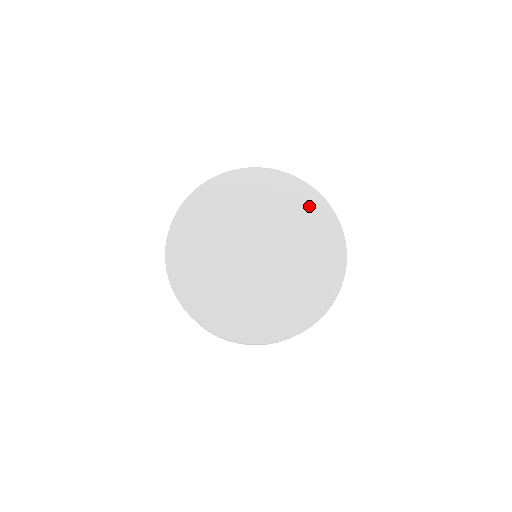
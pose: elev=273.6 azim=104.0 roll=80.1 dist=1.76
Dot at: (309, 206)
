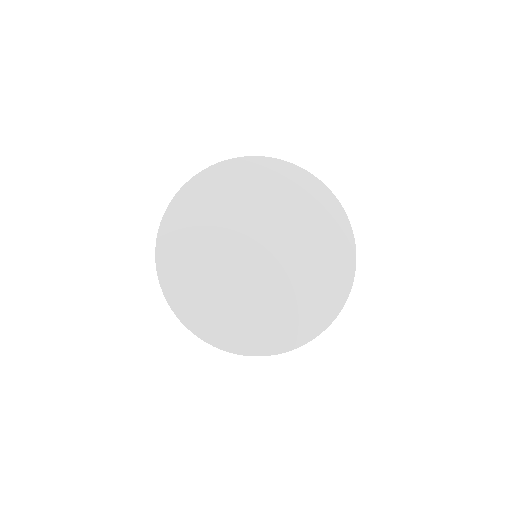
Dot at: (319, 205)
